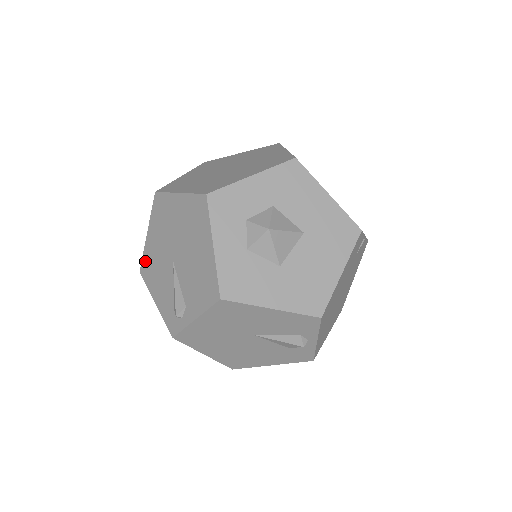
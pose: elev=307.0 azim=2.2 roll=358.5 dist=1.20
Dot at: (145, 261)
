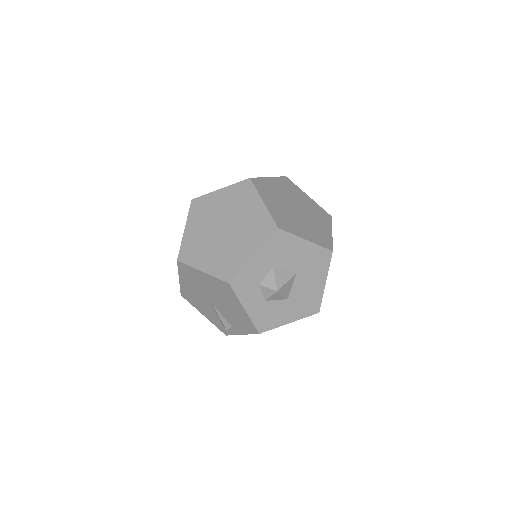
Dot at: (184, 292)
